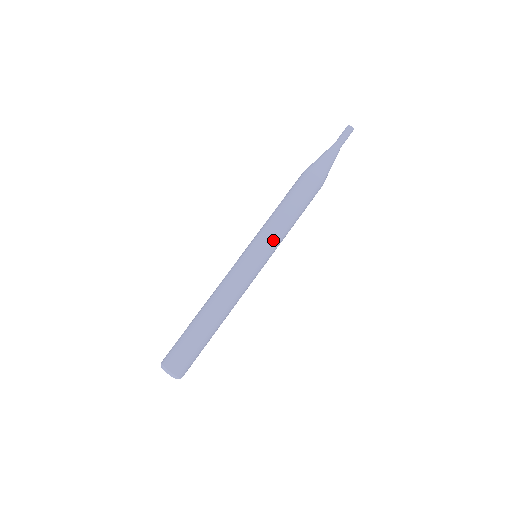
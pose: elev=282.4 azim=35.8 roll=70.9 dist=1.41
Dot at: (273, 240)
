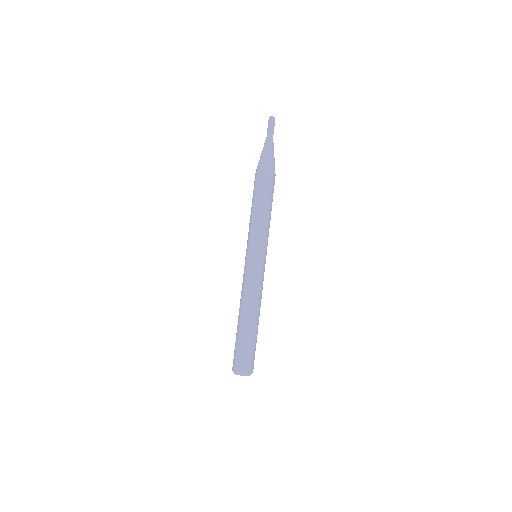
Dot at: (257, 237)
